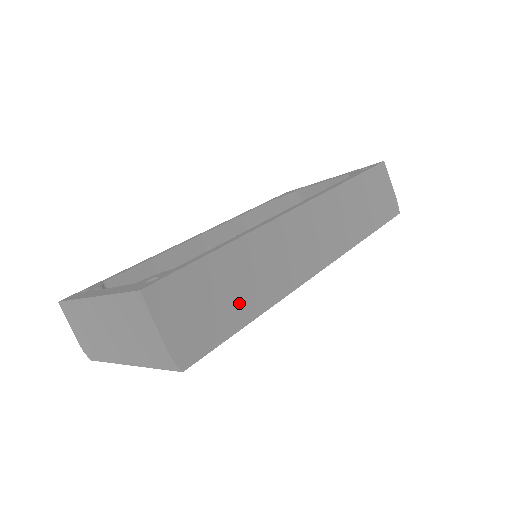
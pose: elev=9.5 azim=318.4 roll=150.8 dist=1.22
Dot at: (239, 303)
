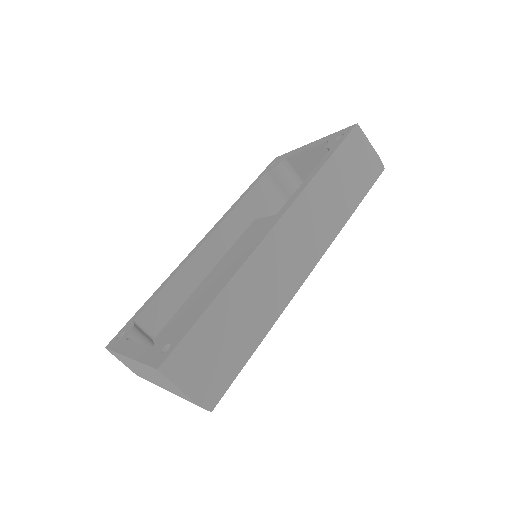
Dot at: (243, 337)
